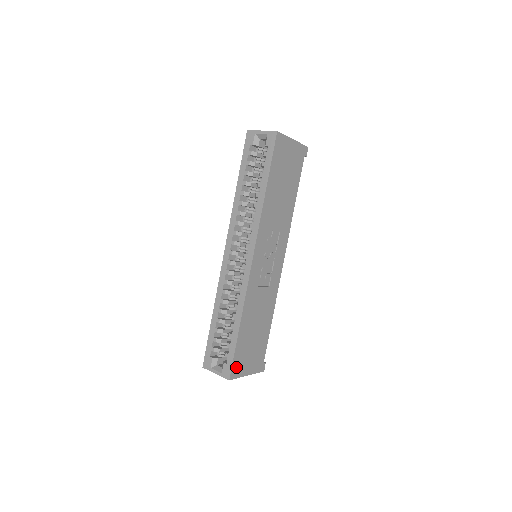
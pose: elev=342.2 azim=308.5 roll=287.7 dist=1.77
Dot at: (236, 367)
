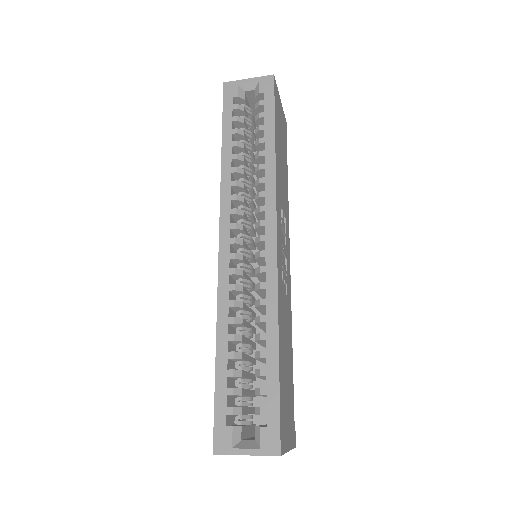
Dot at: (282, 430)
